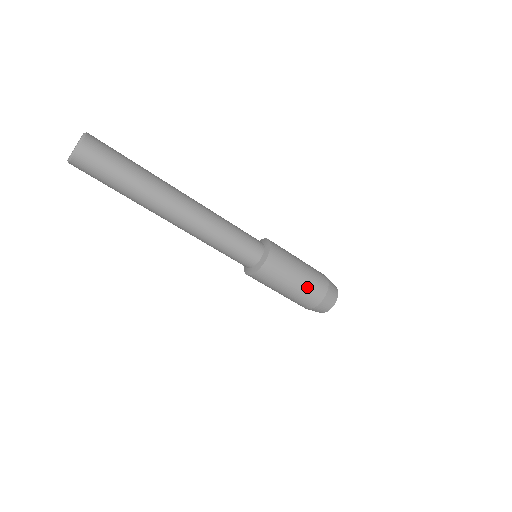
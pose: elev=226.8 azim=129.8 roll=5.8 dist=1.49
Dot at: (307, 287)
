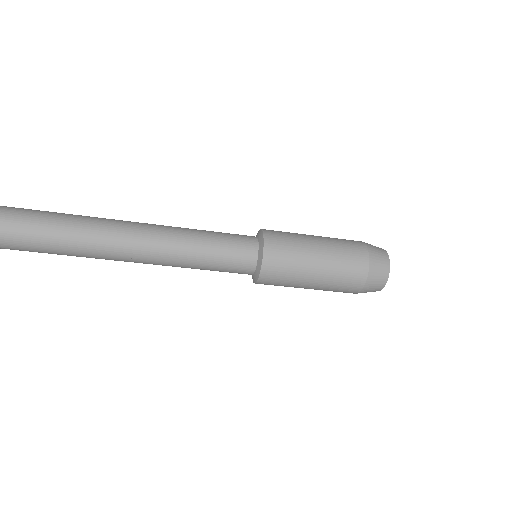
Dot at: (336, 272)
